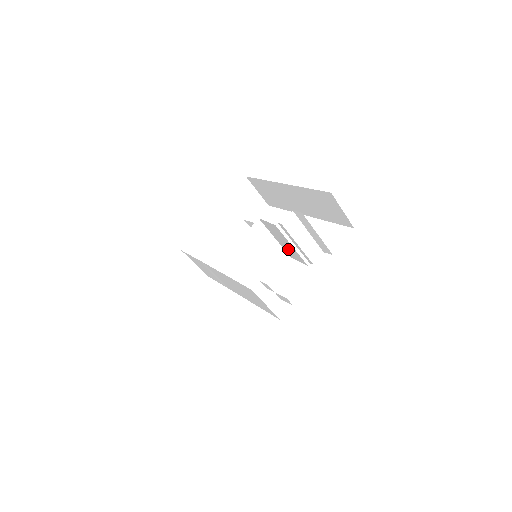
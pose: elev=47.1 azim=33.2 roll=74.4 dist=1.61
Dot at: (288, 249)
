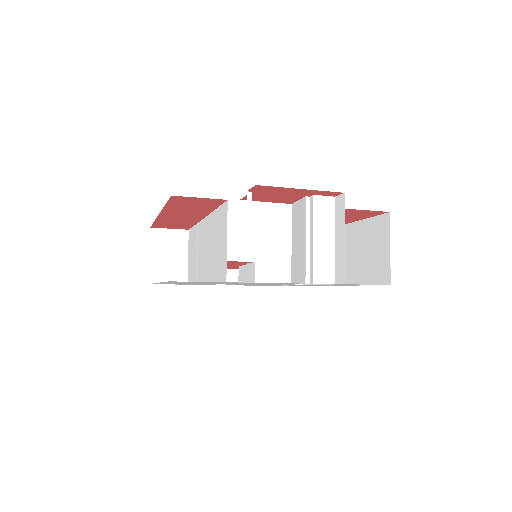
Dot at: (297, 259)
